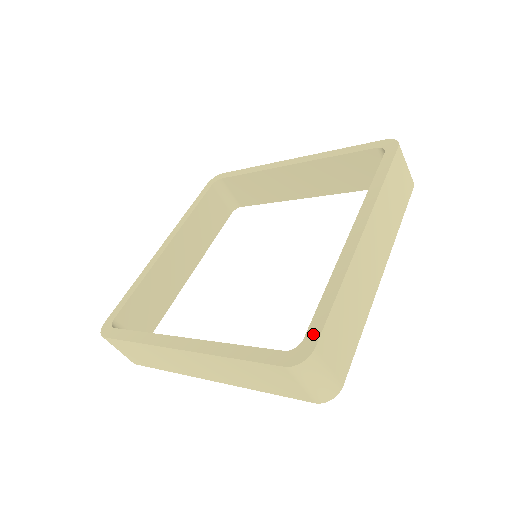
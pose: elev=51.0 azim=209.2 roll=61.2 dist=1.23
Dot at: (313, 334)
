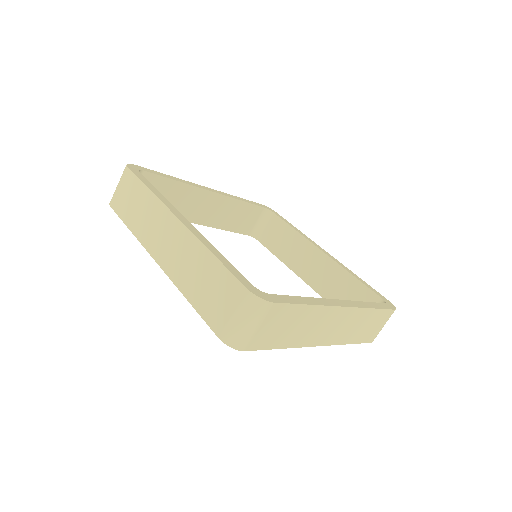
Dot at: (278, 298)
